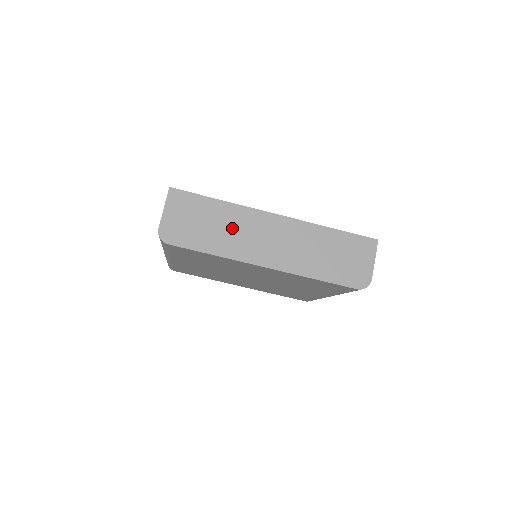
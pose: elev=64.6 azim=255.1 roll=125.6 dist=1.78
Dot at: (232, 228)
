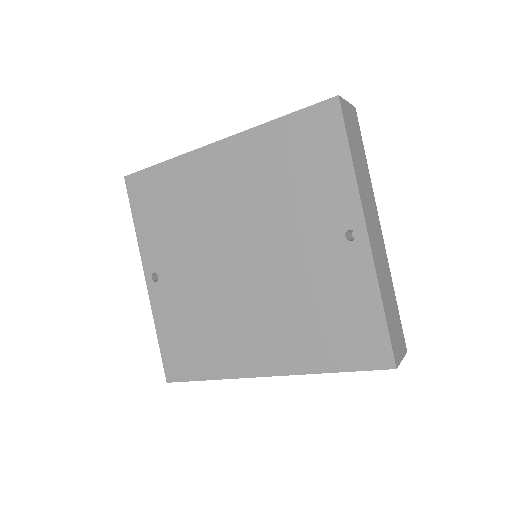
Dot at: occluded
